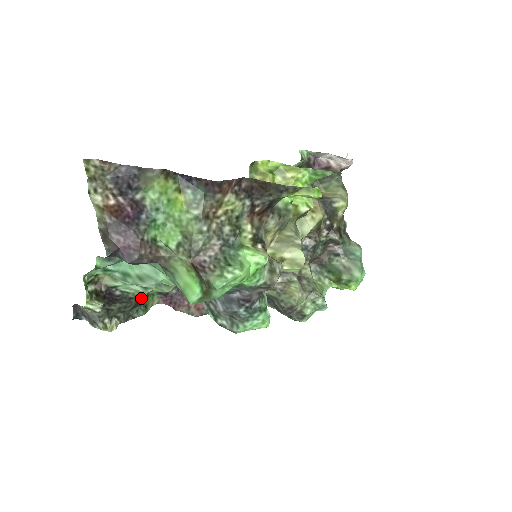
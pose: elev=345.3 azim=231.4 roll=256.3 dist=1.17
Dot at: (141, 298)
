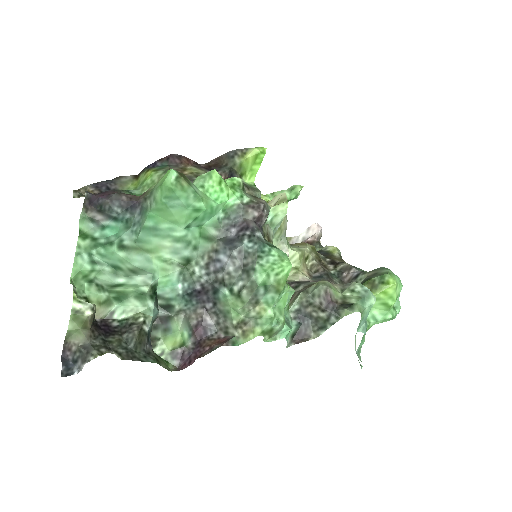
Dot at: (144, 323)
